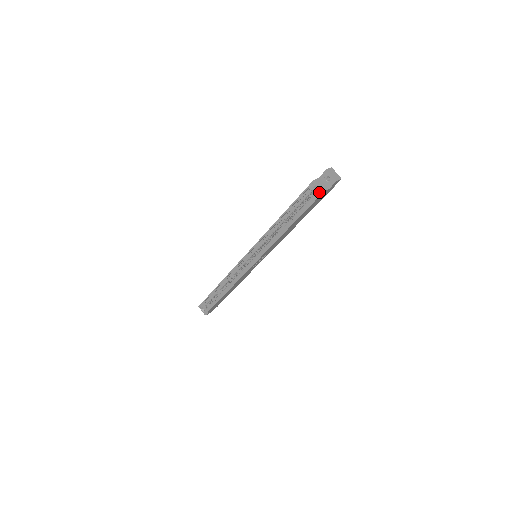
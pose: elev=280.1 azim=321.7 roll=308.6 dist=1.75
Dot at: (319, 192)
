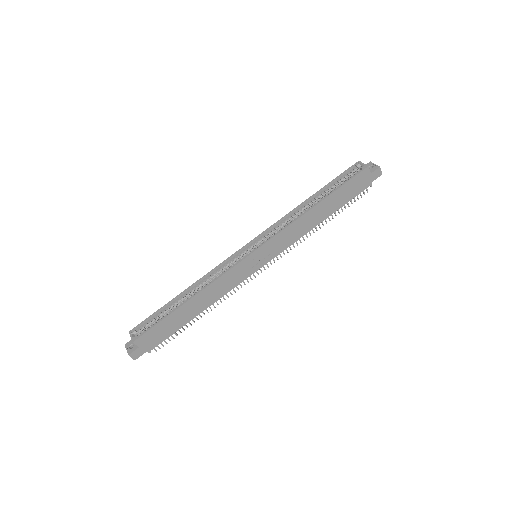
Dot at: (363, 167)
